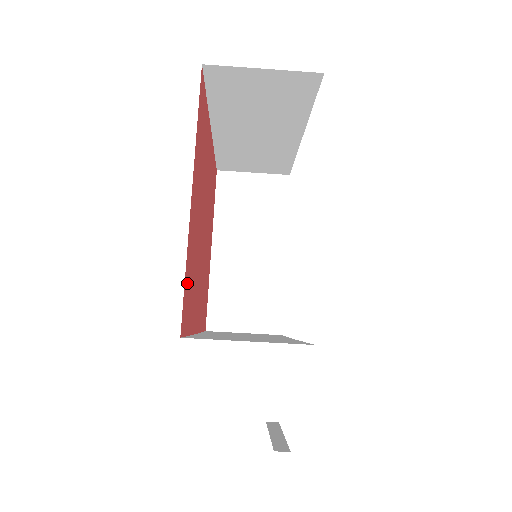
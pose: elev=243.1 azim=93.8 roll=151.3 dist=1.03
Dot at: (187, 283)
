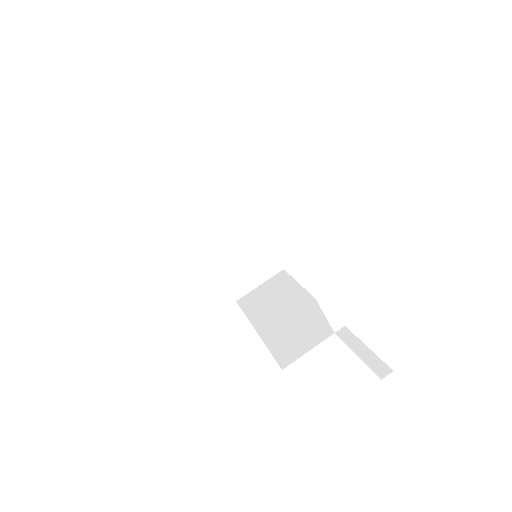
Dot at: occluded
